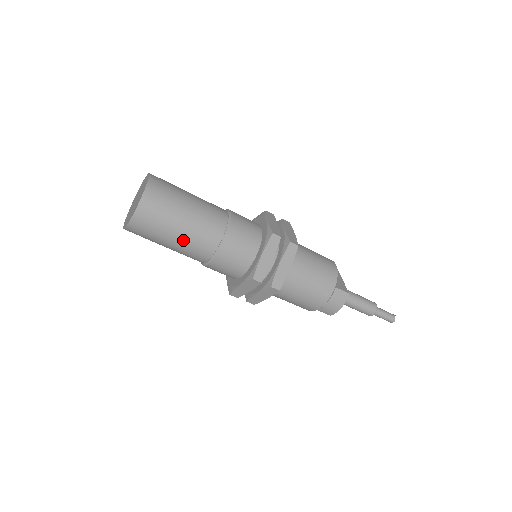
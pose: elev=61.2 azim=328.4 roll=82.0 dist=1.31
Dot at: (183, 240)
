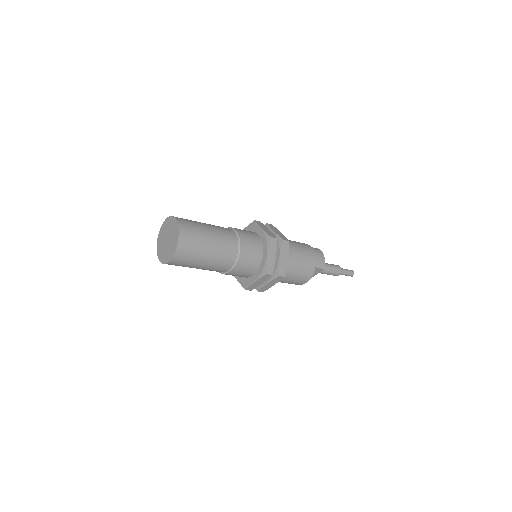
Dot at: (216, 237)
